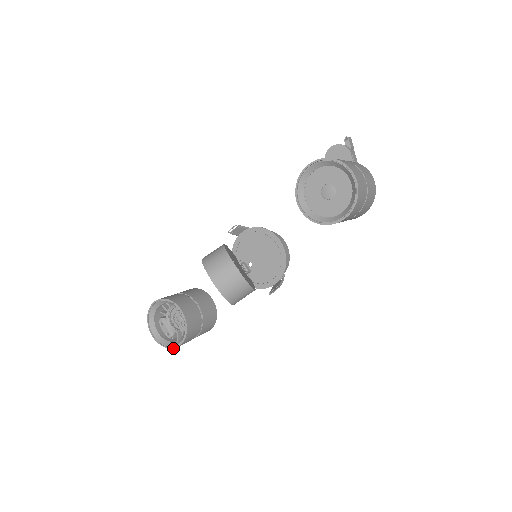
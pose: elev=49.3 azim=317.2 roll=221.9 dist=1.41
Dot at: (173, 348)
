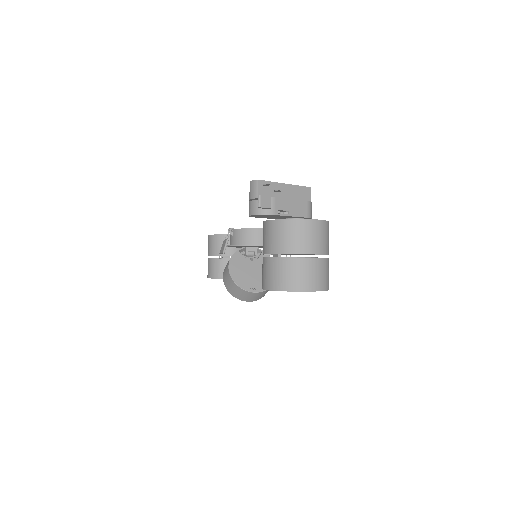
Dot at: occluded
